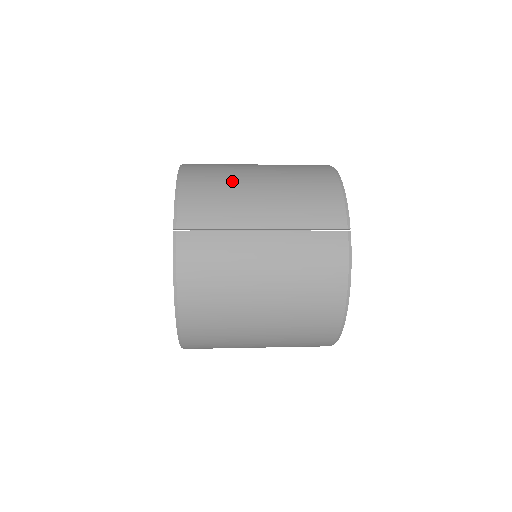
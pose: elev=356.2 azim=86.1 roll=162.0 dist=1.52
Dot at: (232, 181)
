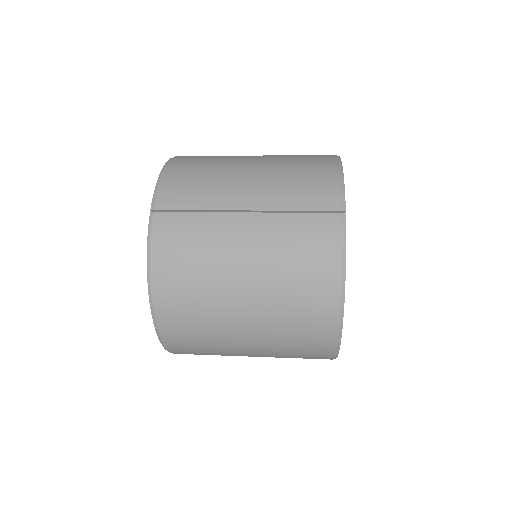
Dot at: (220, 166)
